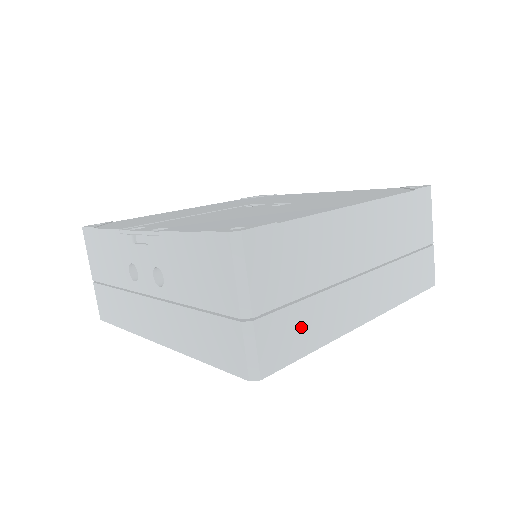
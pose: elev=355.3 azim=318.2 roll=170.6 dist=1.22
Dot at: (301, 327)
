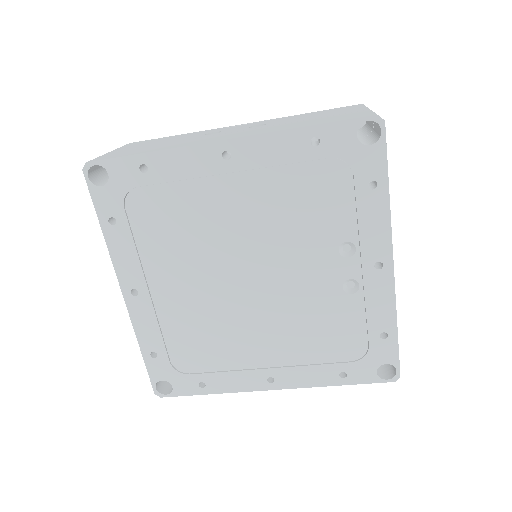
Dot at: occluded
